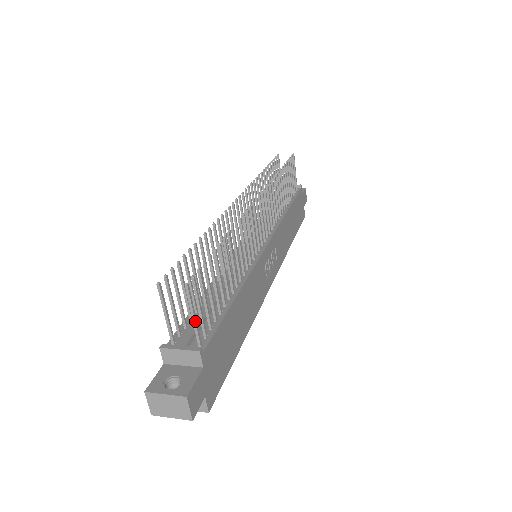
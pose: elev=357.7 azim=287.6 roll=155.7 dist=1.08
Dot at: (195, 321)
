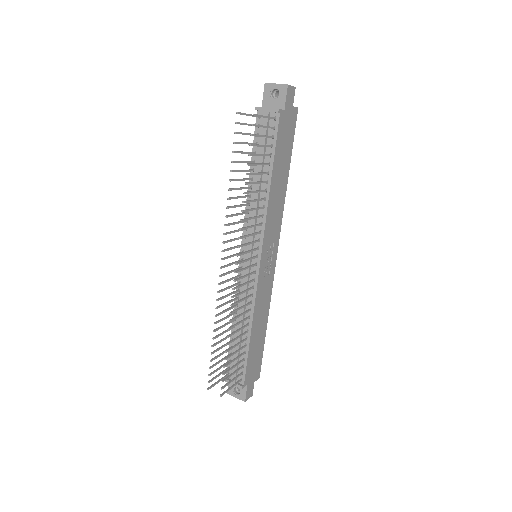
Dot at: occluded
